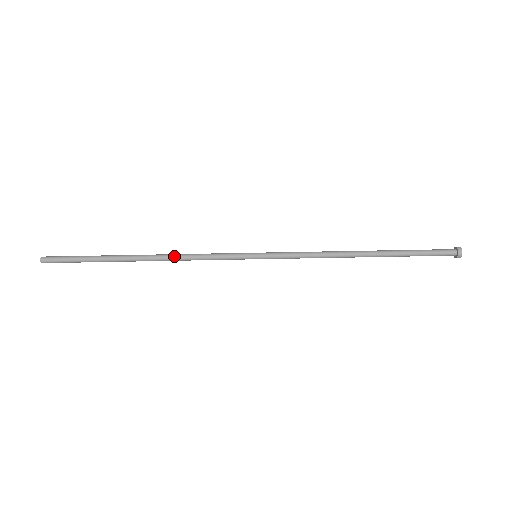
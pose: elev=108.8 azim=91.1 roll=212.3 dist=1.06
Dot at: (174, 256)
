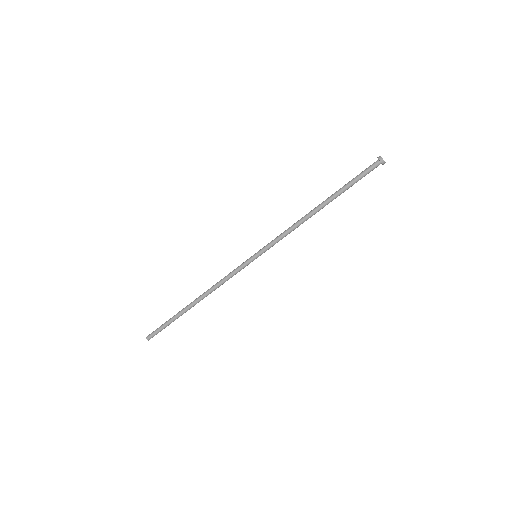
Dot at: (212, 291)
